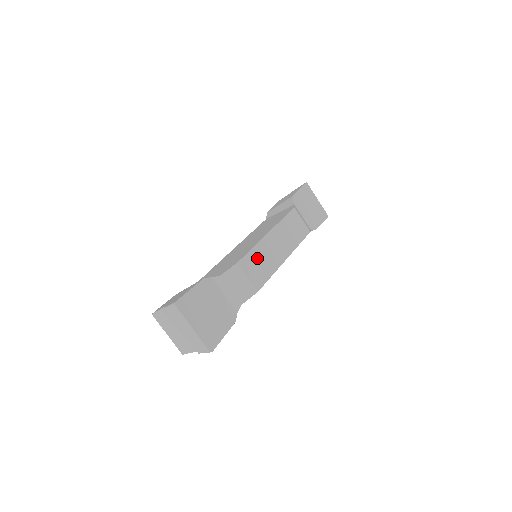
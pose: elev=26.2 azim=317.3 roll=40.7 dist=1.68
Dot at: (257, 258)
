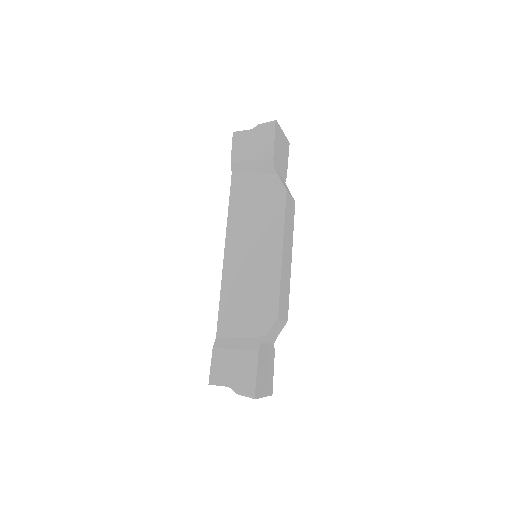
Dot at: (283, 292)
